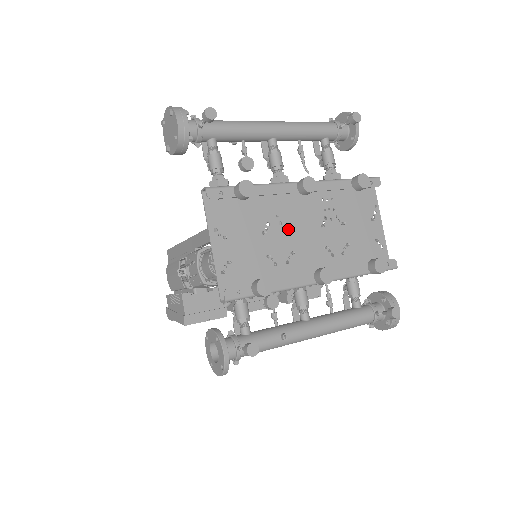
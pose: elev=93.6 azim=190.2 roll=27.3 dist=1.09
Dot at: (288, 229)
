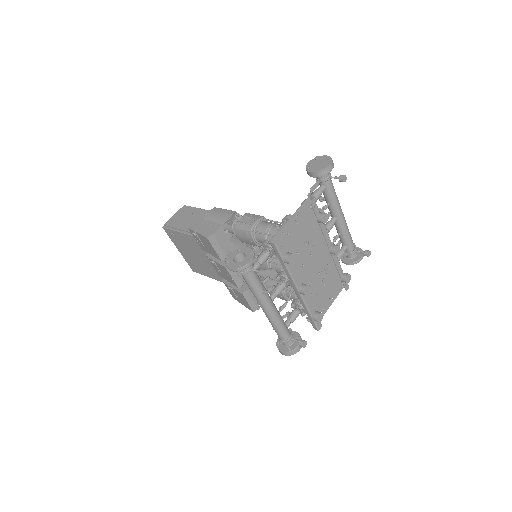
Dot at: (312, 255)
